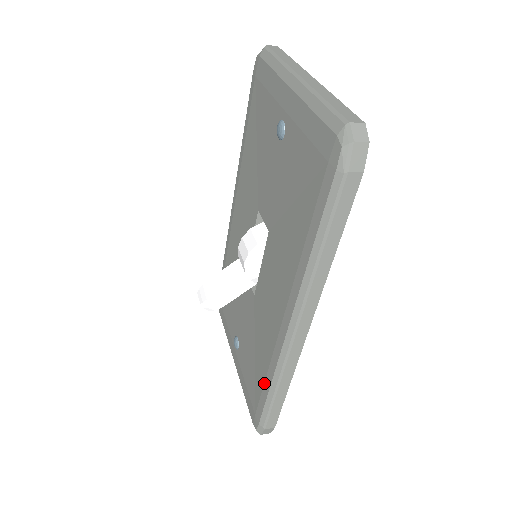
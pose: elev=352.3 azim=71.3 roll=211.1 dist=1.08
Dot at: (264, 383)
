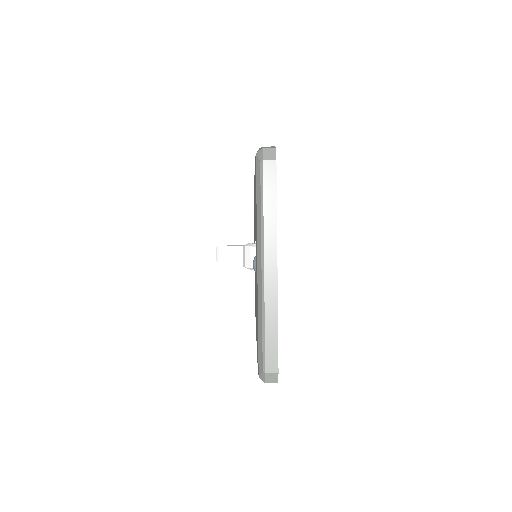
Dot at: occluded
